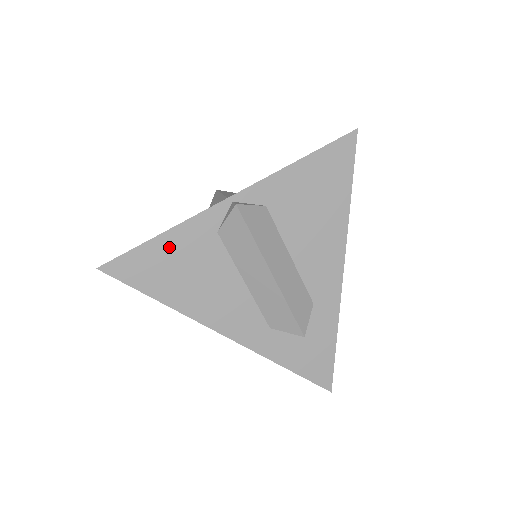
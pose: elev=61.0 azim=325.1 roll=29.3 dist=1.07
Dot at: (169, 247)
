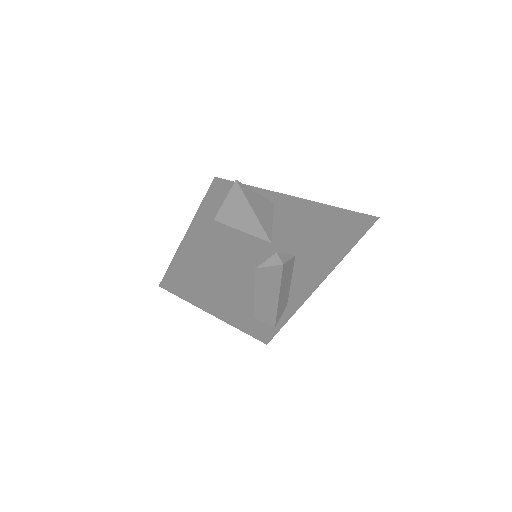
Dot at: (218, 275)
